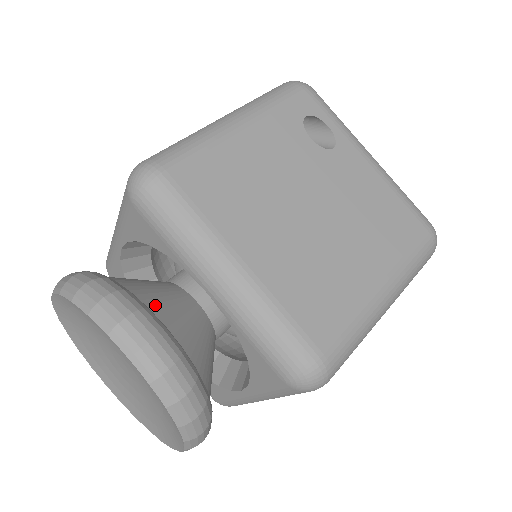
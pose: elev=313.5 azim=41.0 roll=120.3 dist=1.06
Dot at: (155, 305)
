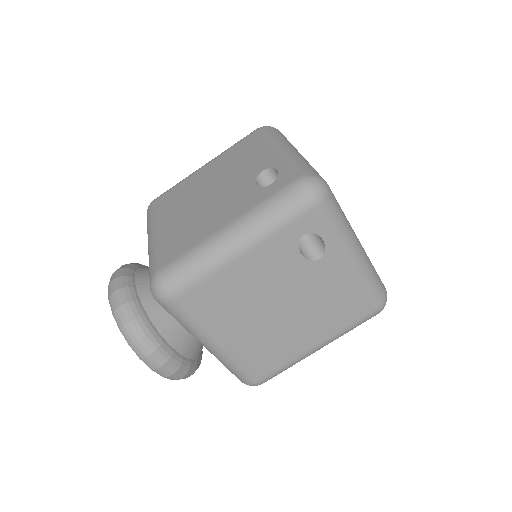
Dot at: (169, 333)
